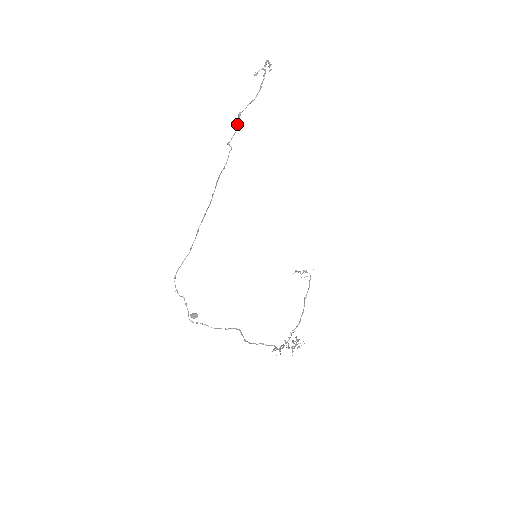
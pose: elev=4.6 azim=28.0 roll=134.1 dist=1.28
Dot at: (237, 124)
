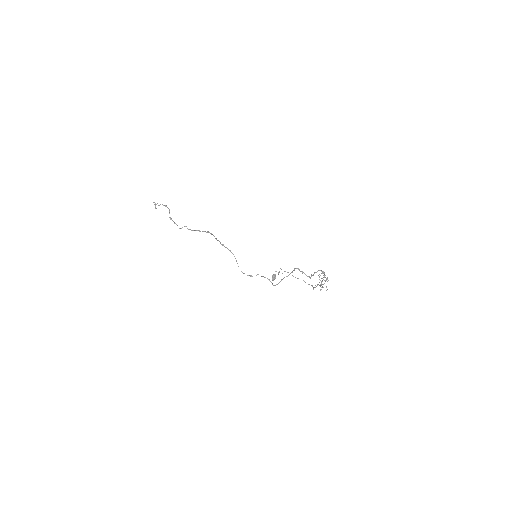
Dot at: (174, 222)
